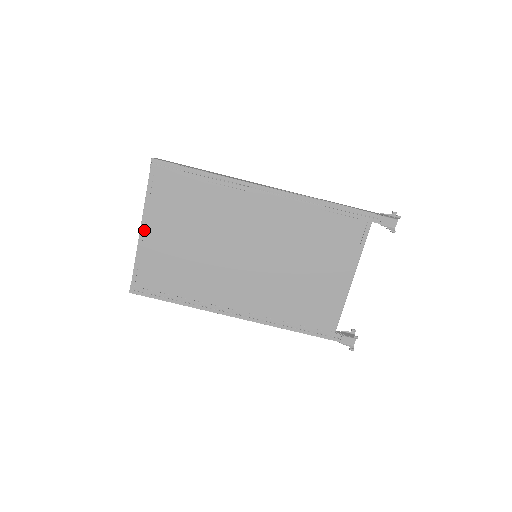
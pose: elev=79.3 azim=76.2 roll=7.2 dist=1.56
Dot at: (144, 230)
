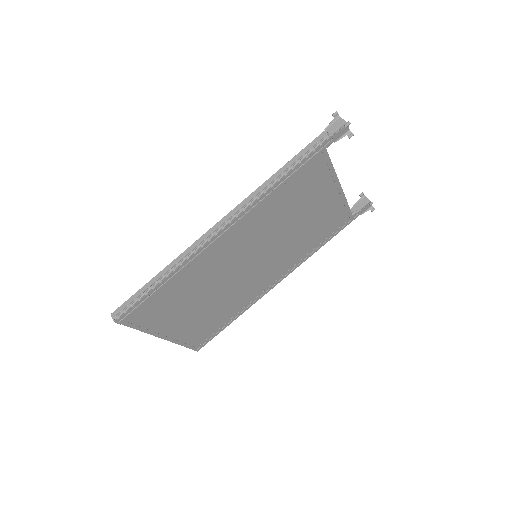
Dot at: (165, 336)
